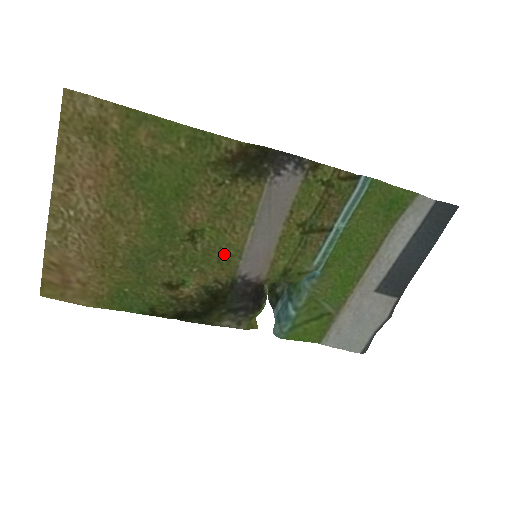
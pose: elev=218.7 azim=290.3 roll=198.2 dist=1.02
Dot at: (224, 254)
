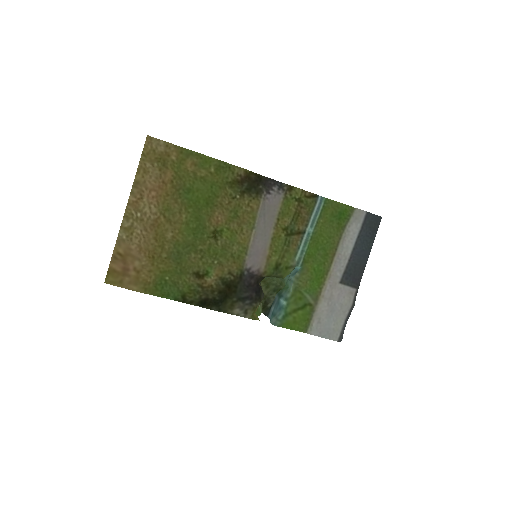
Dot at: (235, 250)
